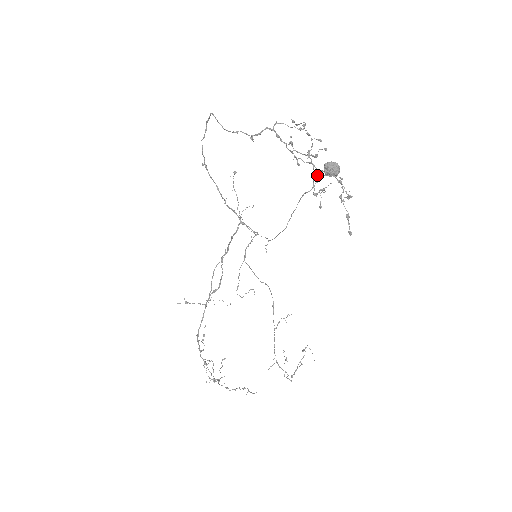
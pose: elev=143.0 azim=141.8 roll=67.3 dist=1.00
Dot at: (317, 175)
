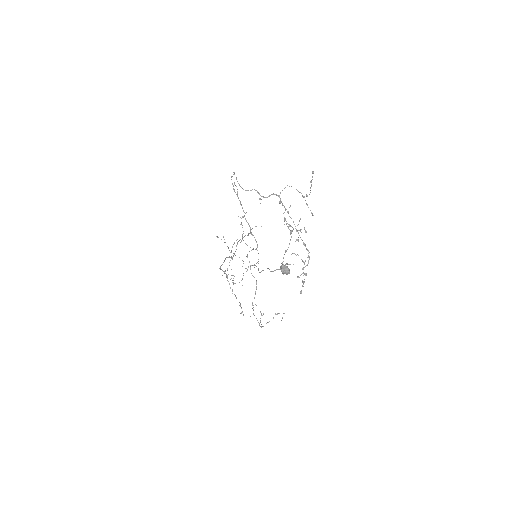
Dot at: occluded
